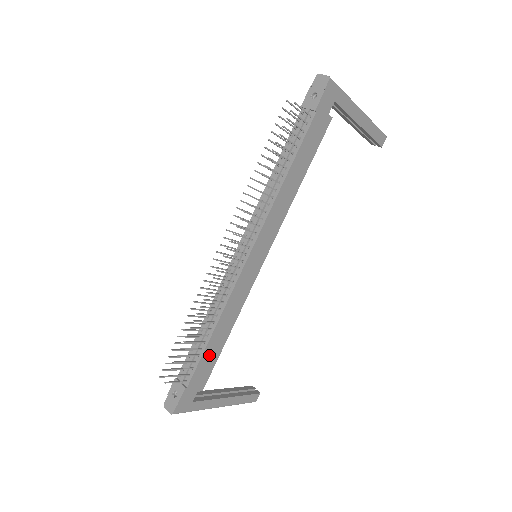
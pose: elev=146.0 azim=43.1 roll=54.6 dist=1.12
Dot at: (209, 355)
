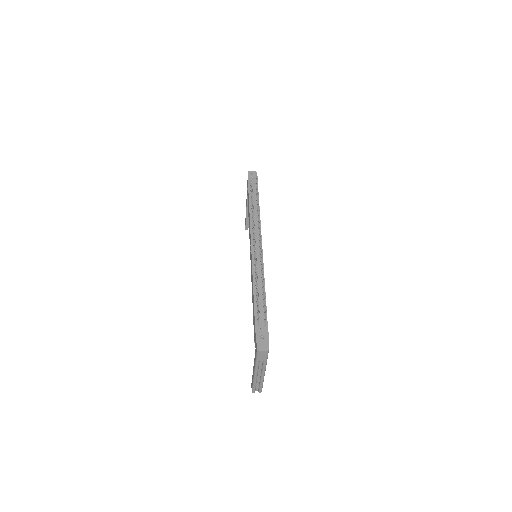
Dot at: occluded
